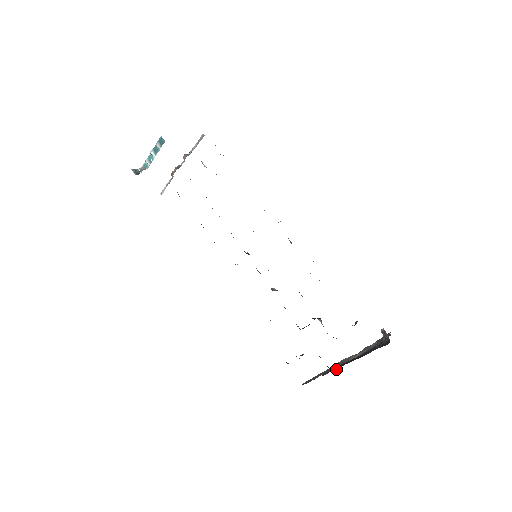
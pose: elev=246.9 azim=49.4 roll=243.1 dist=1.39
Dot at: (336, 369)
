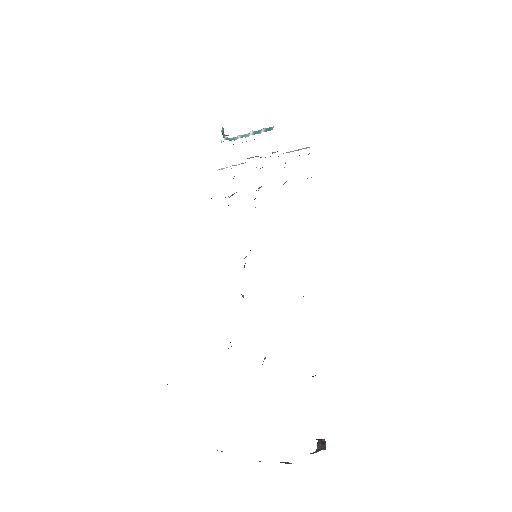
Dot at: occluded
